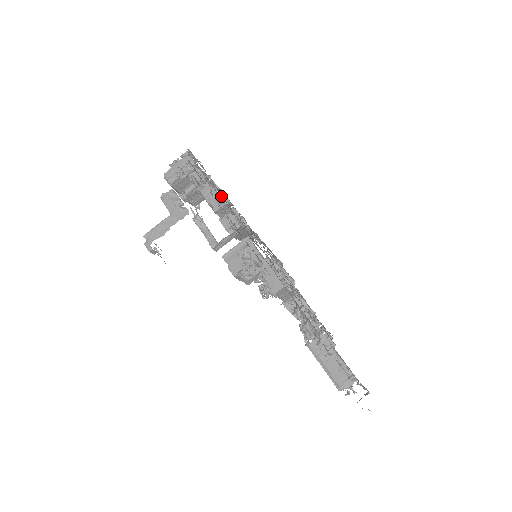
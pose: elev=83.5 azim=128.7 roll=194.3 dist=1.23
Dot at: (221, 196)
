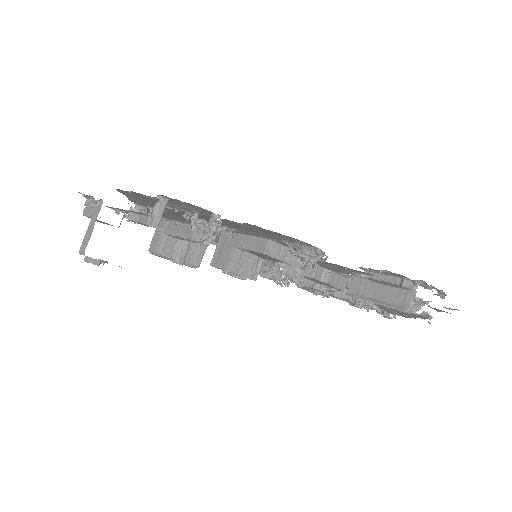
Dot at: occluded
